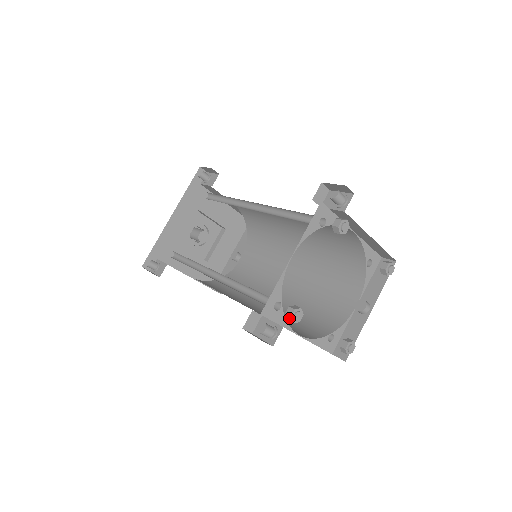
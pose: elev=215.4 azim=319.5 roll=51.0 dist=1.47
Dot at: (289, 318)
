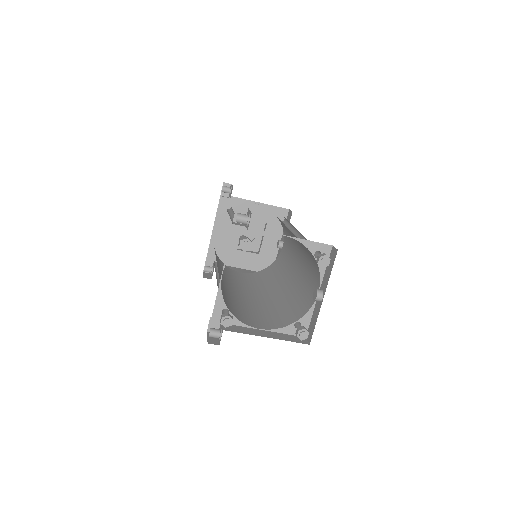
Dot at: (222, 324)
